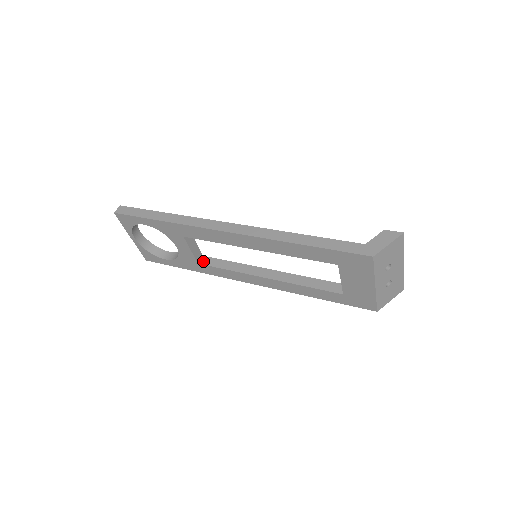
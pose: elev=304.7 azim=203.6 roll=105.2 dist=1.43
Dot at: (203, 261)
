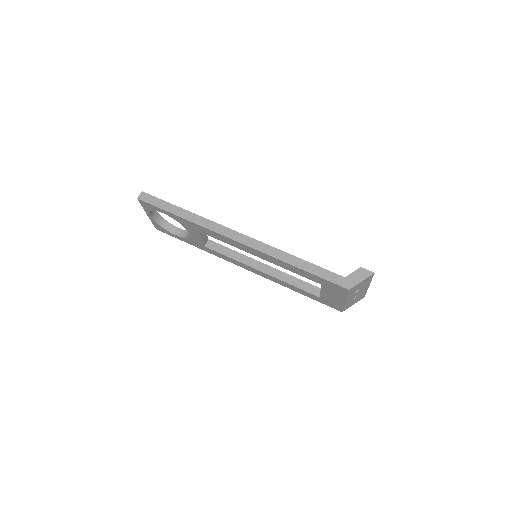
Dot at: (209, 245)
